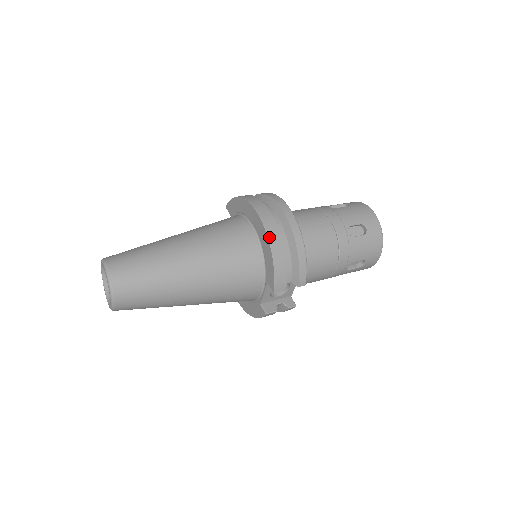
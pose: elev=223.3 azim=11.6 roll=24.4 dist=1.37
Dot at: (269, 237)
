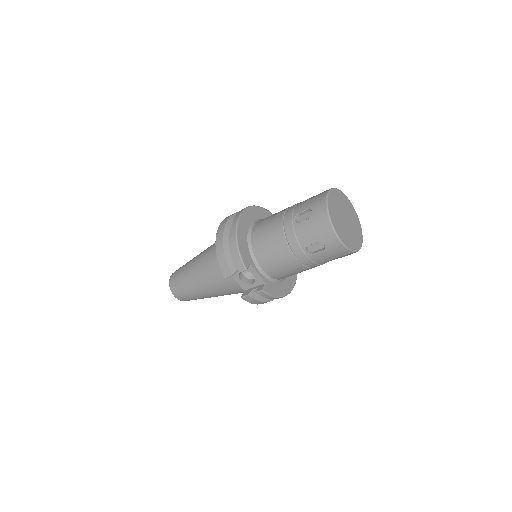
Dot at: (216, 238)
